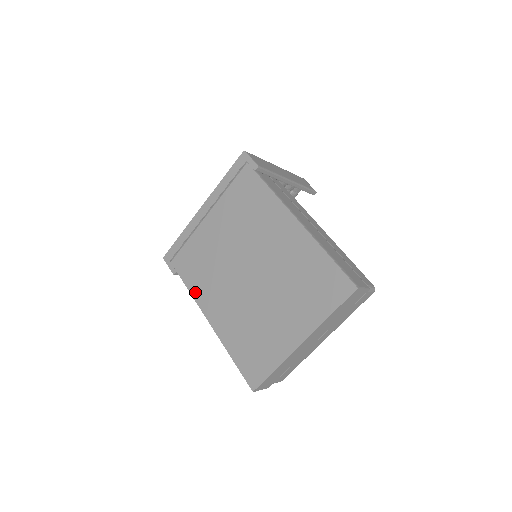
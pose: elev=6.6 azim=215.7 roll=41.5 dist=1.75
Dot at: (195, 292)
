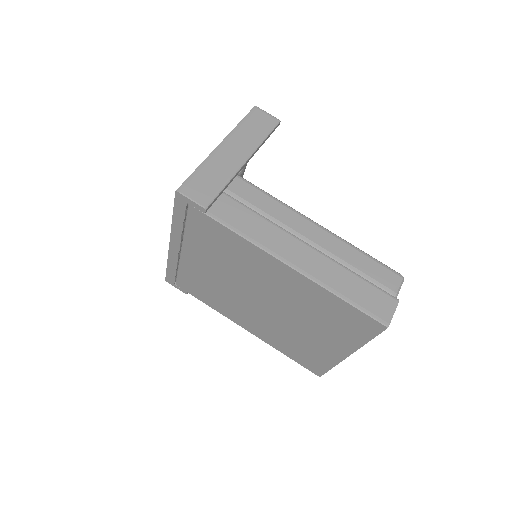
Dot at: (218, 310)
